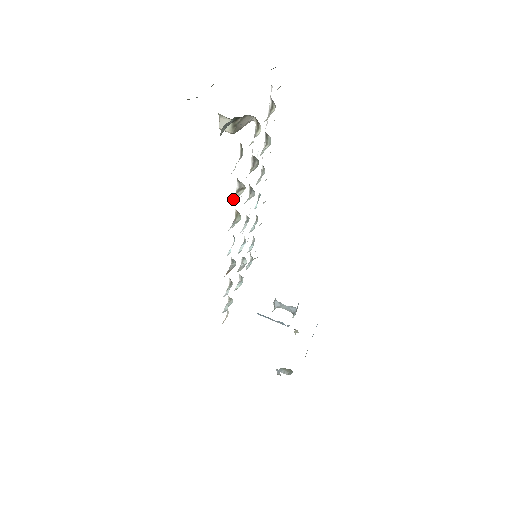
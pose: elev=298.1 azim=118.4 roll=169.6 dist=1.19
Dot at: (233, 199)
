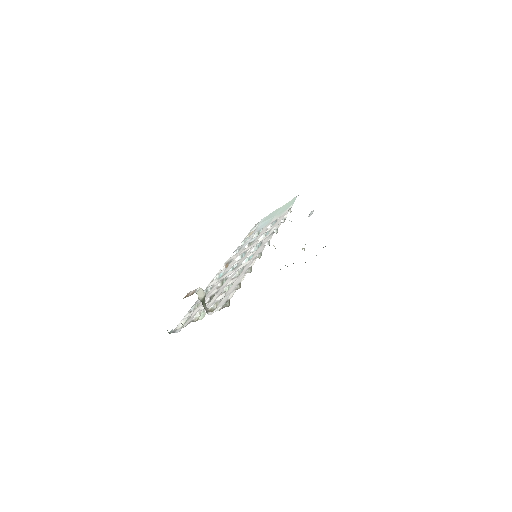
Dot at: (199, 303)
